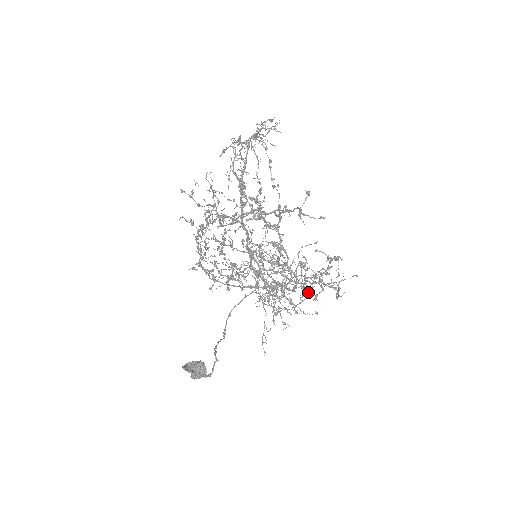
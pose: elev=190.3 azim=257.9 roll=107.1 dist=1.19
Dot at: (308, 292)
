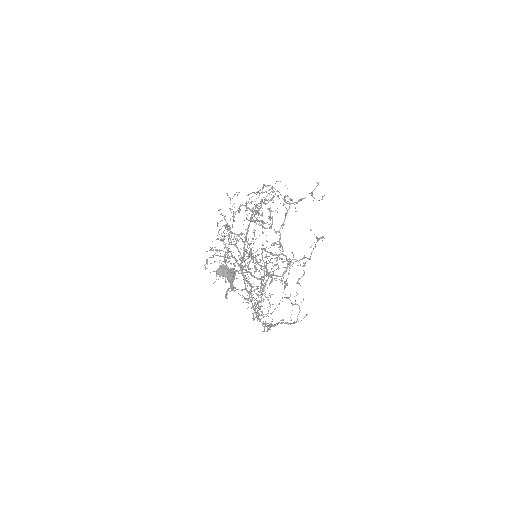
Dot at: (268, 328)
